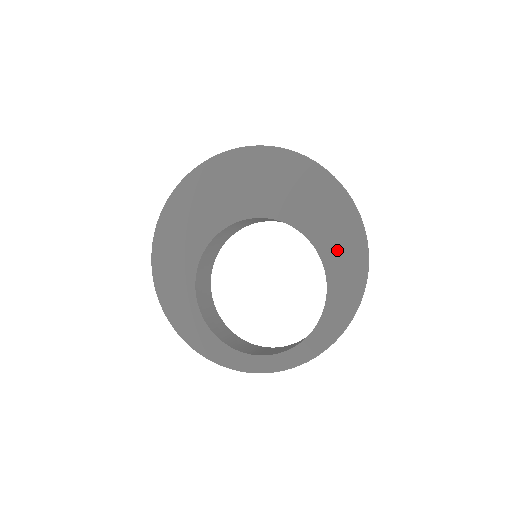
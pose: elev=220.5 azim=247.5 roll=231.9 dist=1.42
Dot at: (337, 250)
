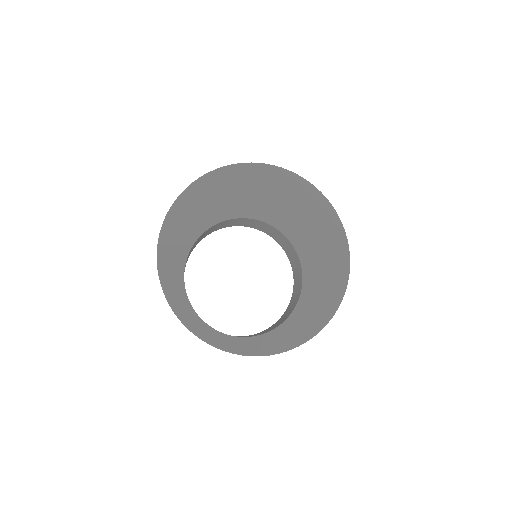
Dot at: (313, 304)
